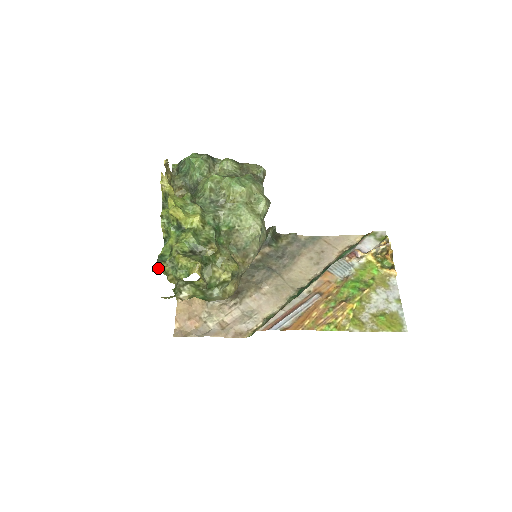
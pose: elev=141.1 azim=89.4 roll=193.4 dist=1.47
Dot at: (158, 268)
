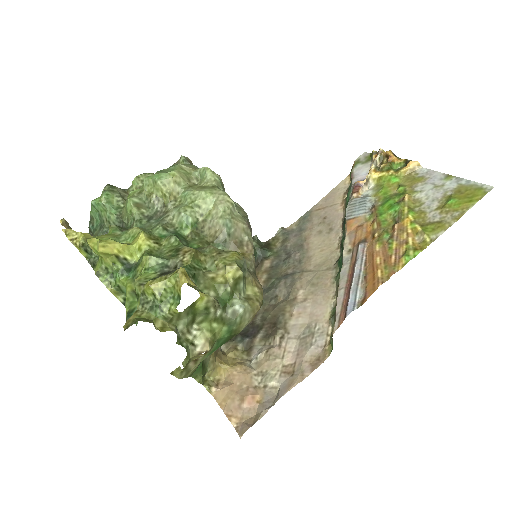
Dot at: (131, 322)
